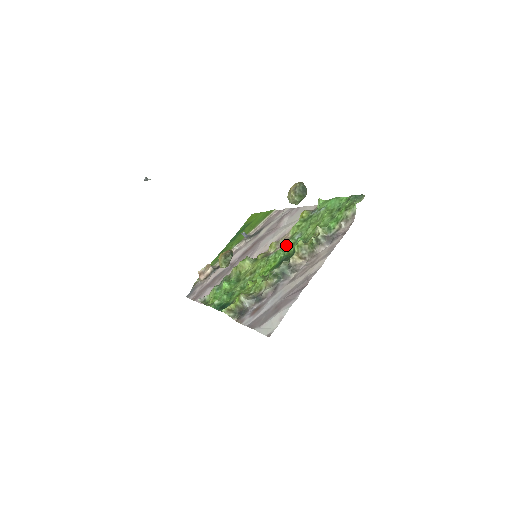
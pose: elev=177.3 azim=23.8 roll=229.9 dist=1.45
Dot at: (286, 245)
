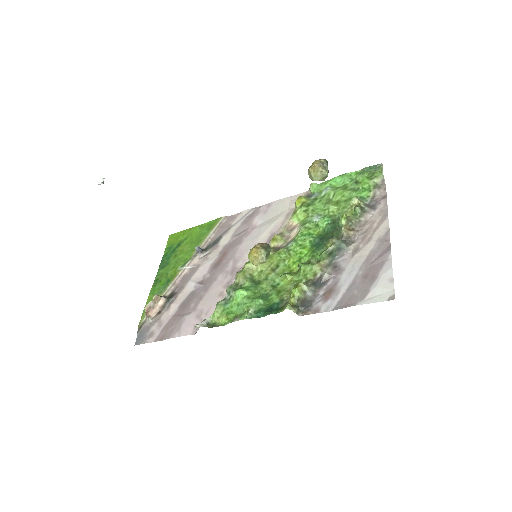
Dot at: (306, 230)
